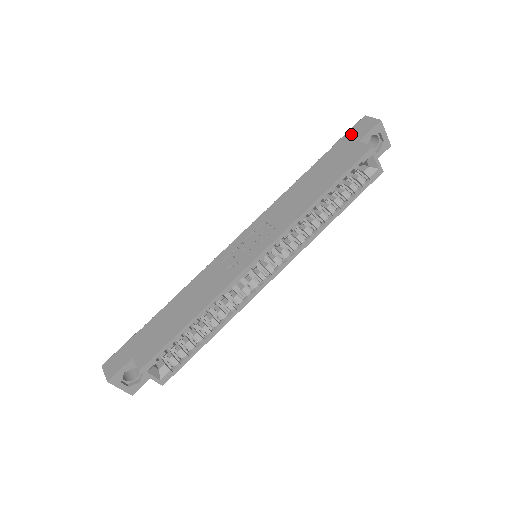
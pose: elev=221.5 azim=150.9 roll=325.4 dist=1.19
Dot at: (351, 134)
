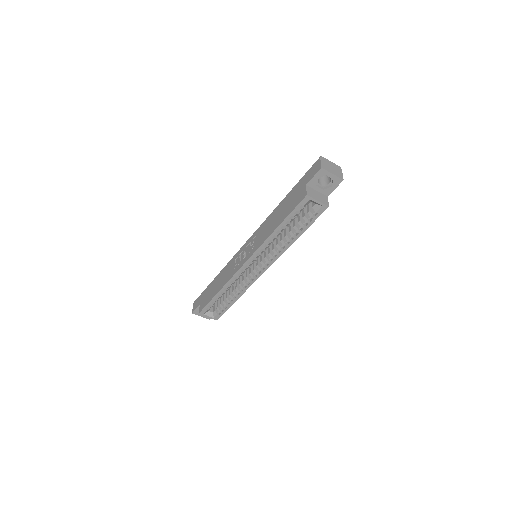
Dot at: (307, 174)
